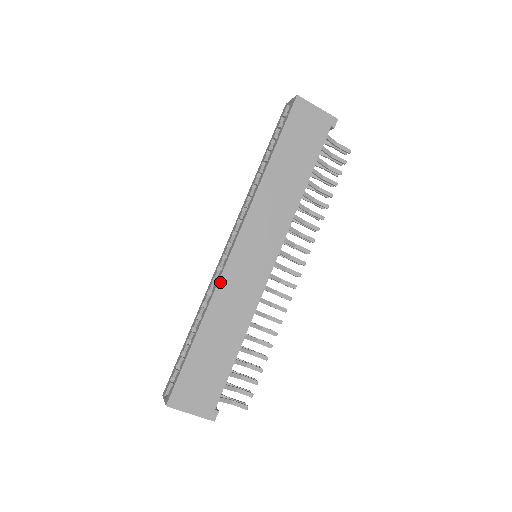
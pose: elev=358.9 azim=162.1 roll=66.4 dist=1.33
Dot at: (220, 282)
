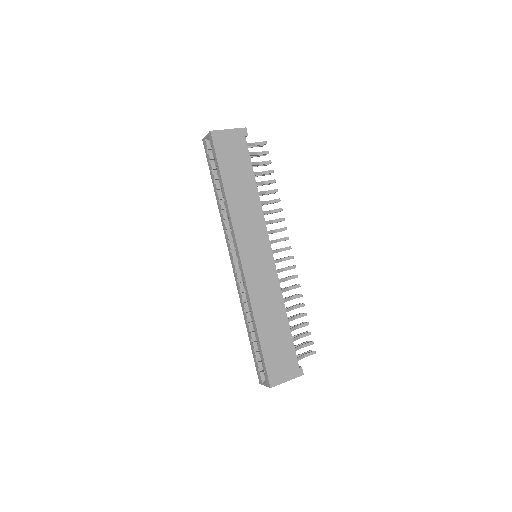
Dot at: (249, 290)
